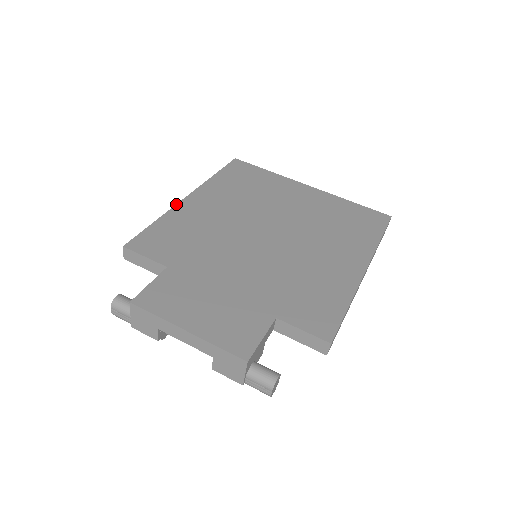
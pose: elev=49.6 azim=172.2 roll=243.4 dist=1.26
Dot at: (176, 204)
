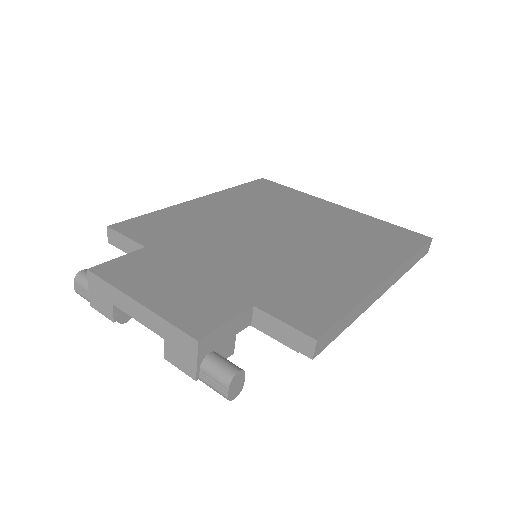
Dot at: occluded
